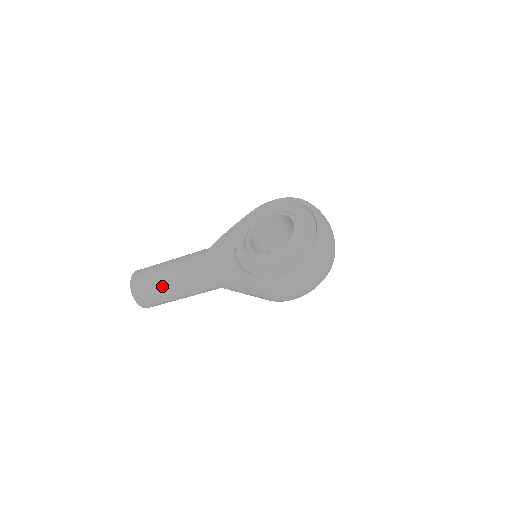
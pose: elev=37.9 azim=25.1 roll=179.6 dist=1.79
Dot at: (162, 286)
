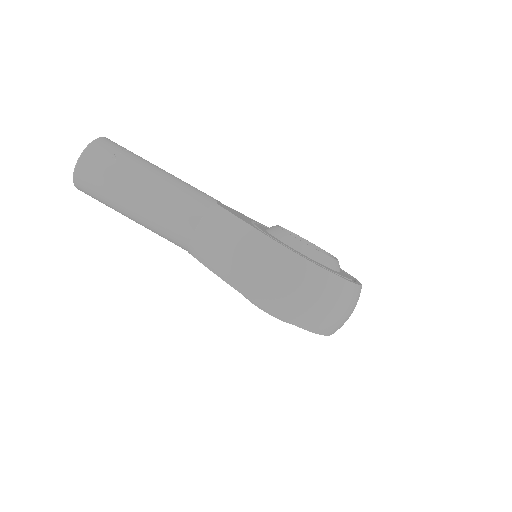
Dot at: (138, 169)
